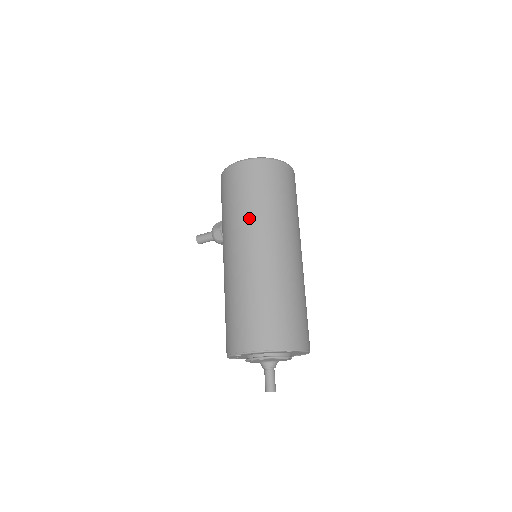
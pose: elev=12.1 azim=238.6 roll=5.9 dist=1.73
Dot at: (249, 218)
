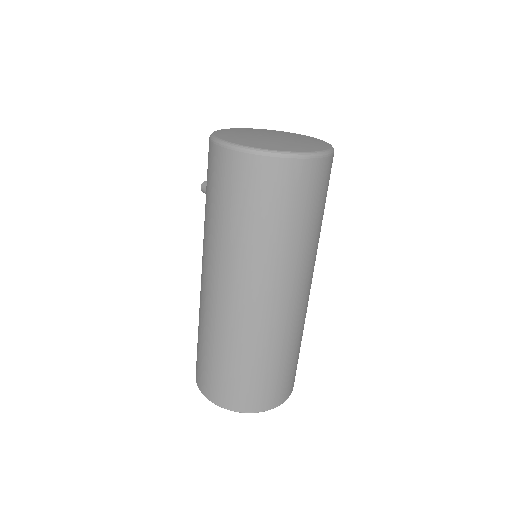
Dot at: (220, 247)
